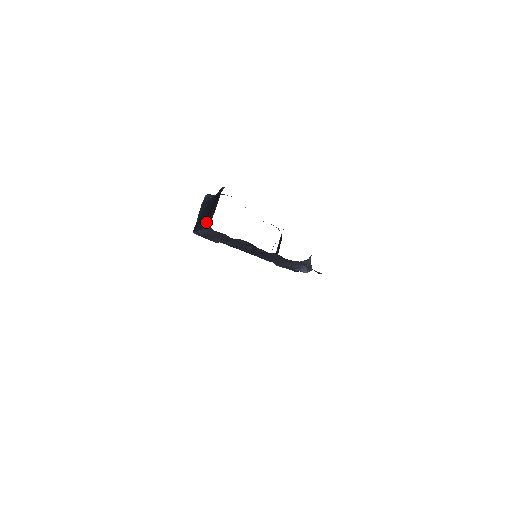
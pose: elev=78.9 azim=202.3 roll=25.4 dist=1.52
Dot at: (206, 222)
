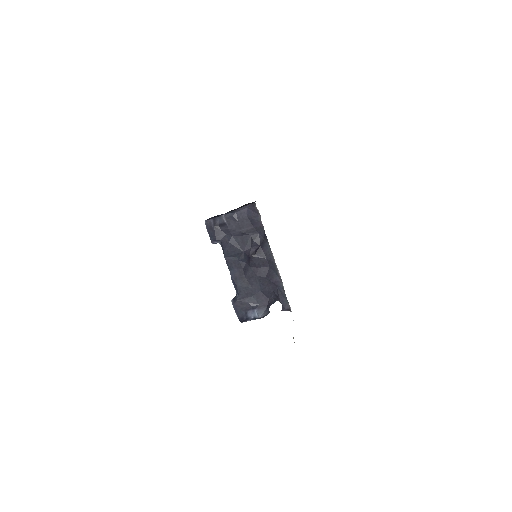
Dot at: (240, 207)
